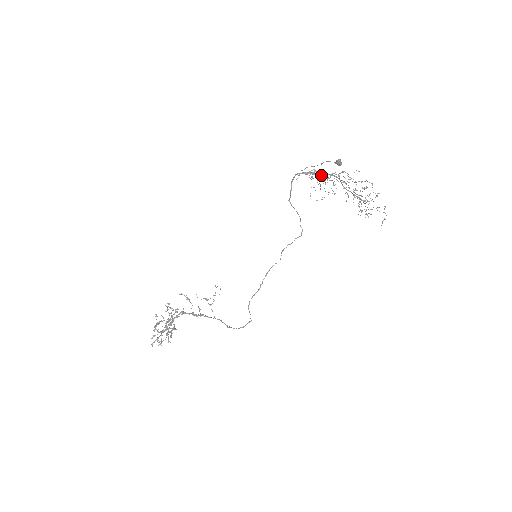
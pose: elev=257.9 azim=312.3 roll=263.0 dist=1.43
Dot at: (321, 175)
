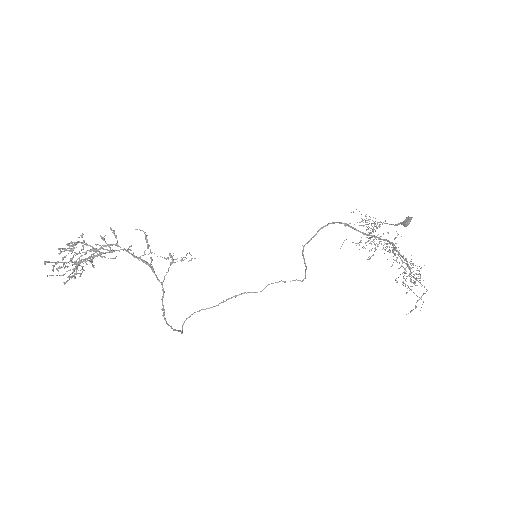
Dot at: occluded
